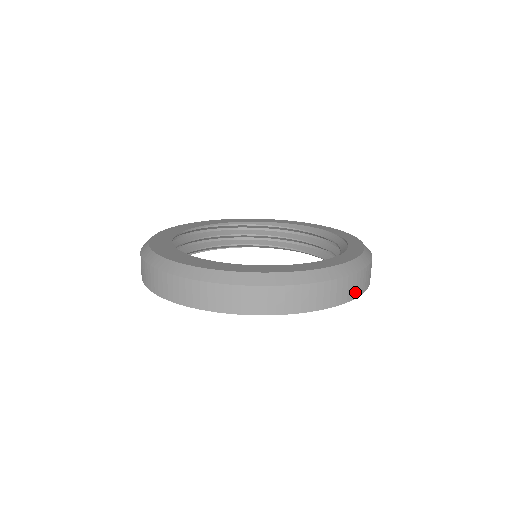
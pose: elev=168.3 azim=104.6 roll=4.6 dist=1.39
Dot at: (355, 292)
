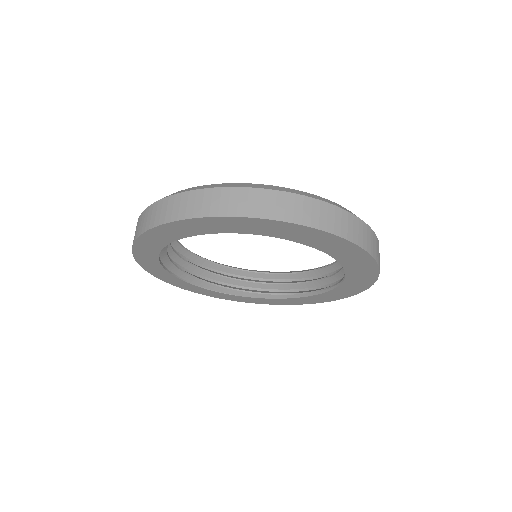
Dot at: (375, 253)
